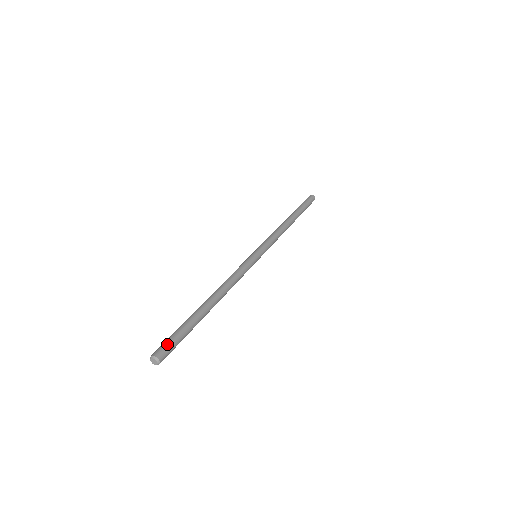
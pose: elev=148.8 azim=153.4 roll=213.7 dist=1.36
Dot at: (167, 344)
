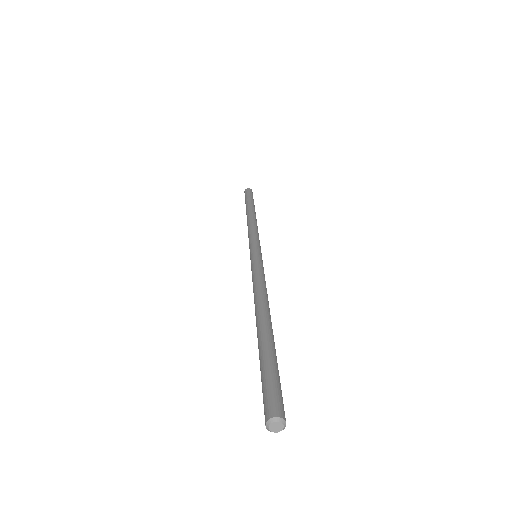
Dot at: (266, 395)
